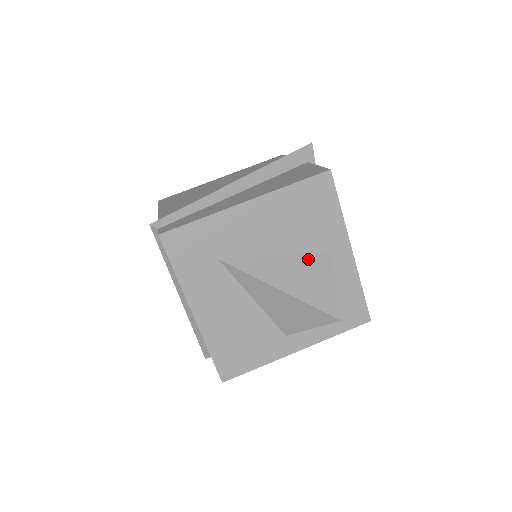
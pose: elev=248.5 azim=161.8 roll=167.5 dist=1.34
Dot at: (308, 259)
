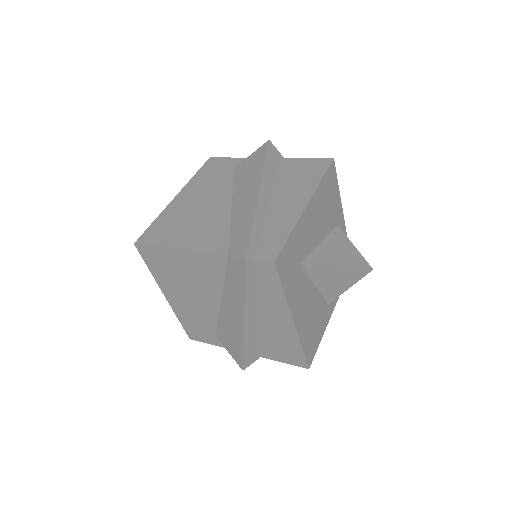
Dot at: (334, 236)
